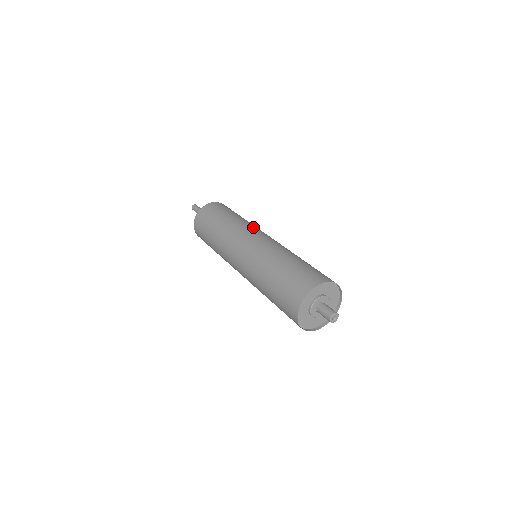
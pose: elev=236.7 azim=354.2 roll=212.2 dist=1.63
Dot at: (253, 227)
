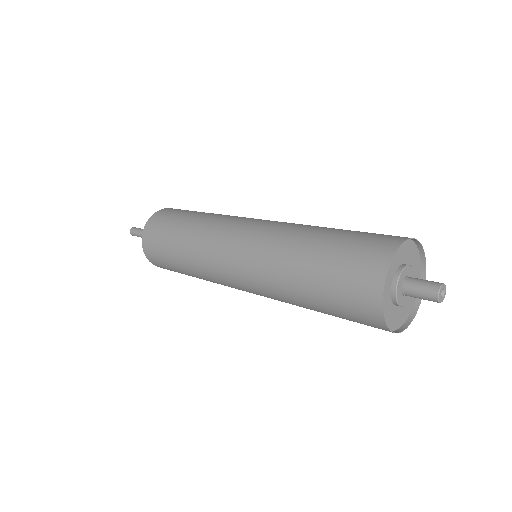
Dot at: (214, 236)
